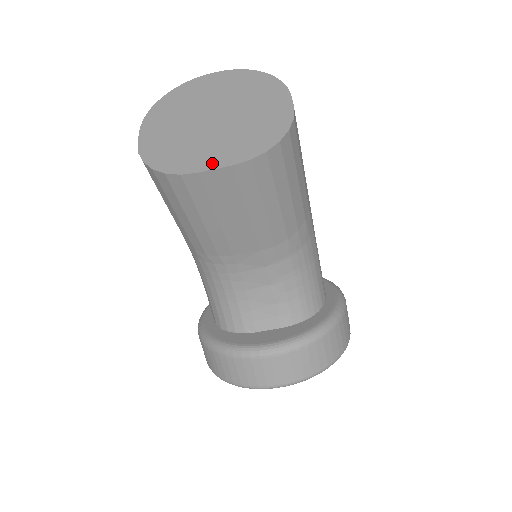
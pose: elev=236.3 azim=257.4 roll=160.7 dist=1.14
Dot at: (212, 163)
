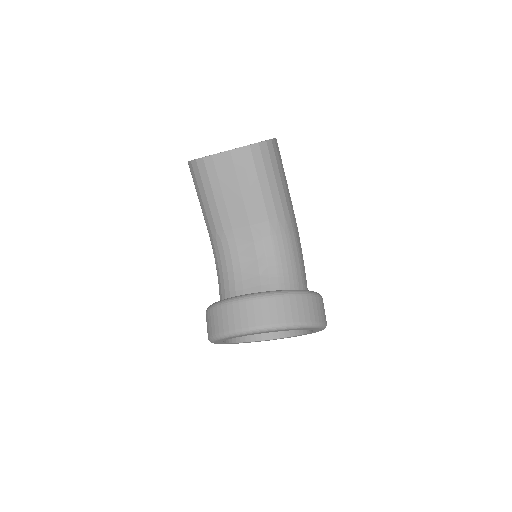
Dot at: (221, 152)
